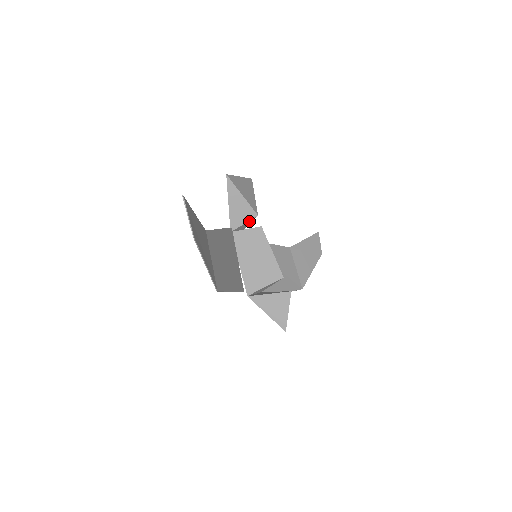
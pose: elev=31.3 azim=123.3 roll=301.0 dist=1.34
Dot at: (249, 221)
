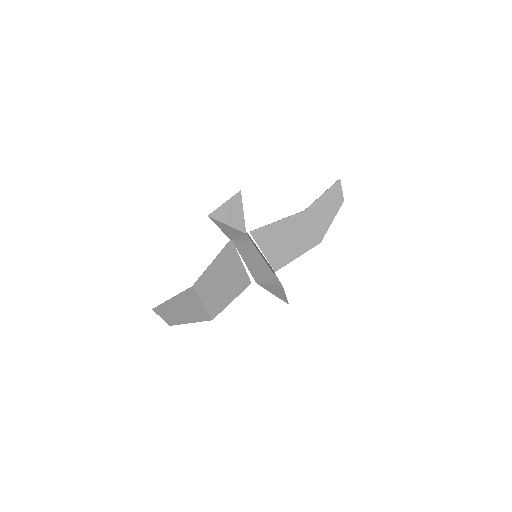
Dot at: (242, 235)
